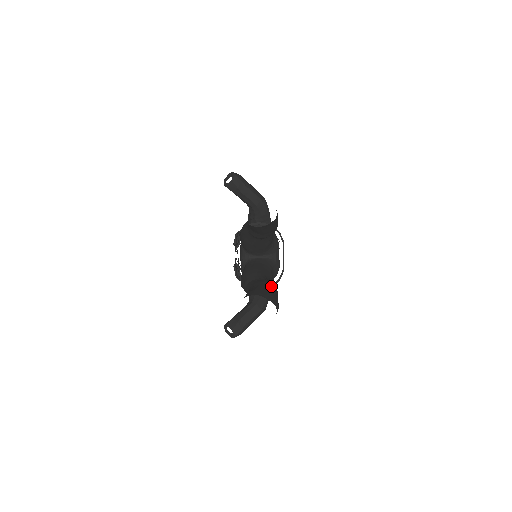
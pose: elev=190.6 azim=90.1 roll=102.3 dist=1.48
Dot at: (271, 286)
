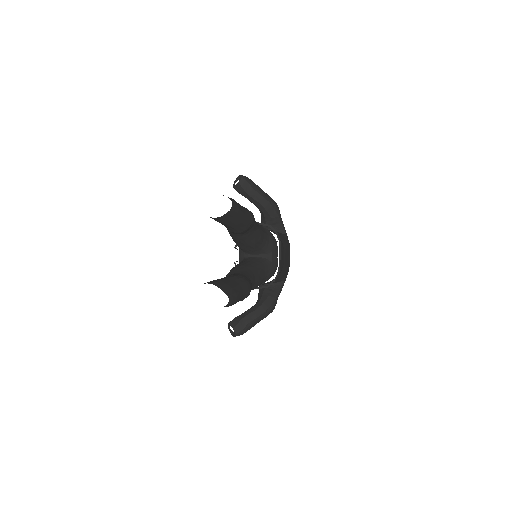
Dot at: (240, 279)
